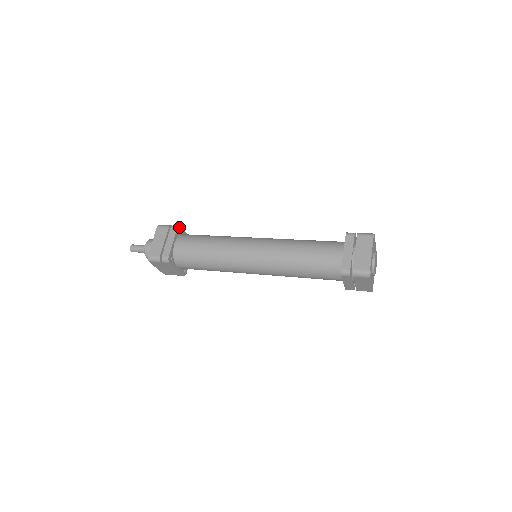
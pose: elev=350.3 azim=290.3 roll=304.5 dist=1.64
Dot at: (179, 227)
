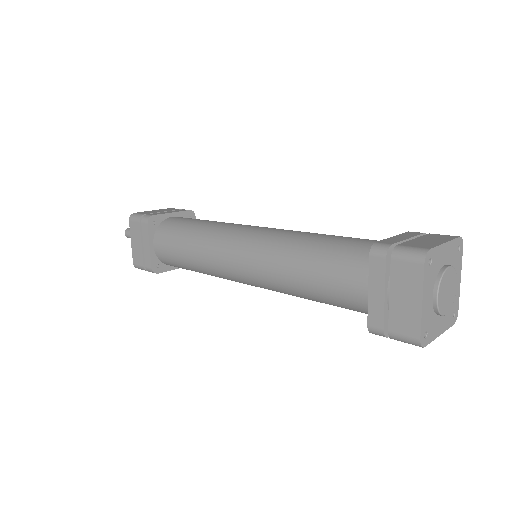
Dot at: (151, 218)
